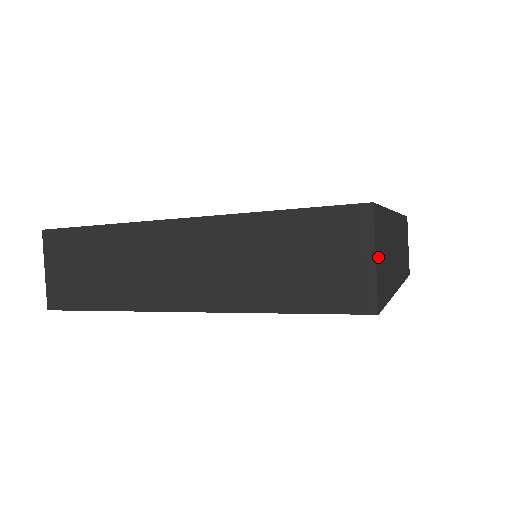
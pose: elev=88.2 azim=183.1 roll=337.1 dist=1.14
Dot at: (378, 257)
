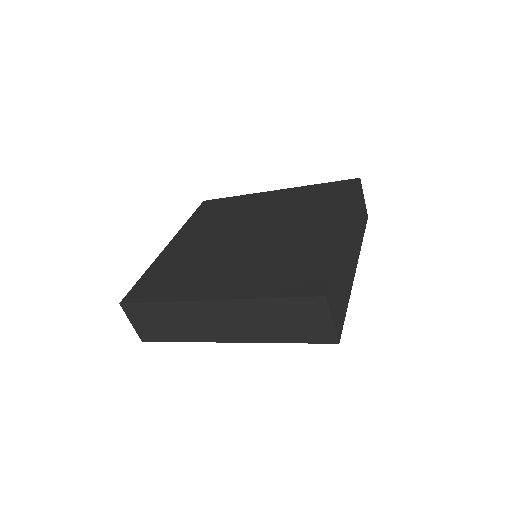
Dot at: (334, 313)
